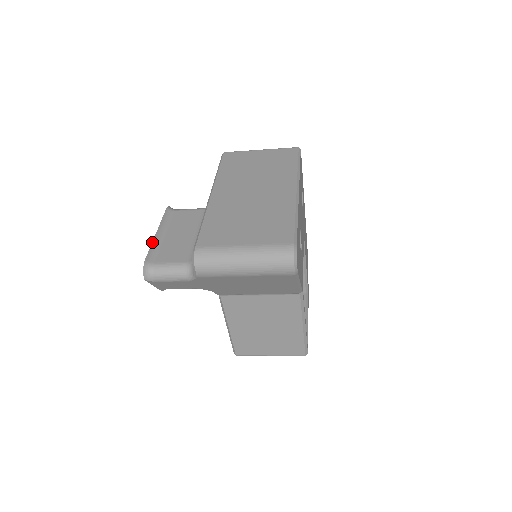
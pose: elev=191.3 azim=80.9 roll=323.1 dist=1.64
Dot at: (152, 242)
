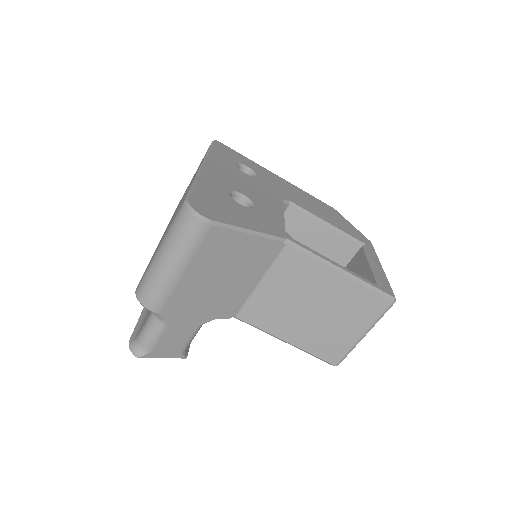
Dot at: (137, 322)
